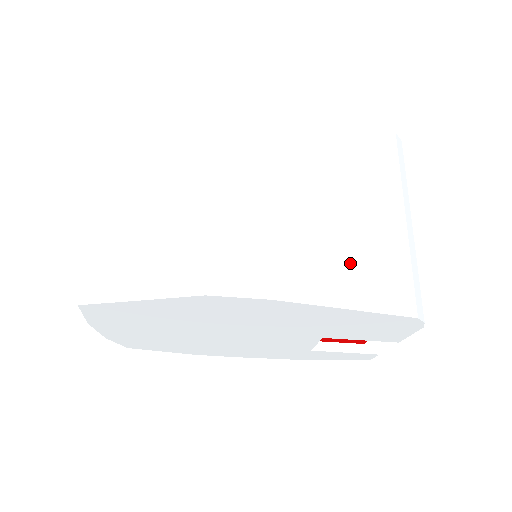
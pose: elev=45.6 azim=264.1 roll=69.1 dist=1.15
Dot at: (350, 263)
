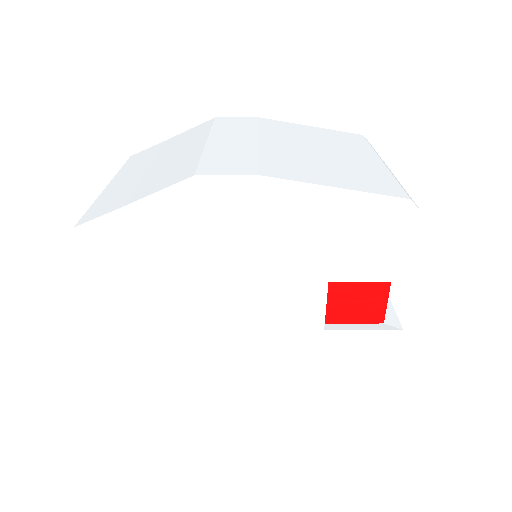
Dot at: (333, 171)
